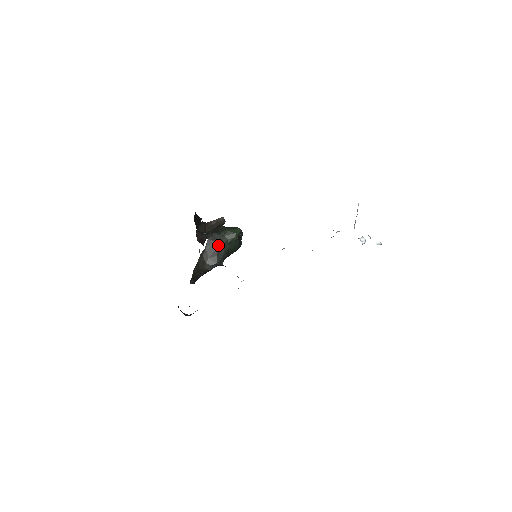
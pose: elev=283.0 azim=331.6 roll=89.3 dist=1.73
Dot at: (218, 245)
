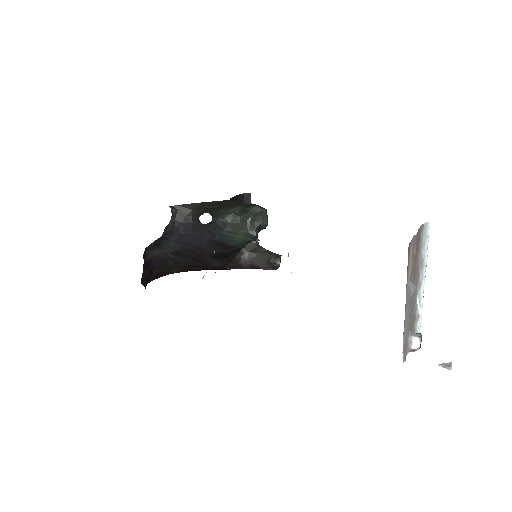
Dot at: (231, 205)
